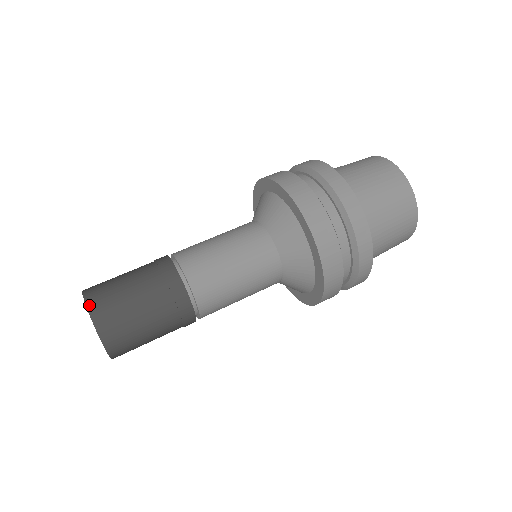
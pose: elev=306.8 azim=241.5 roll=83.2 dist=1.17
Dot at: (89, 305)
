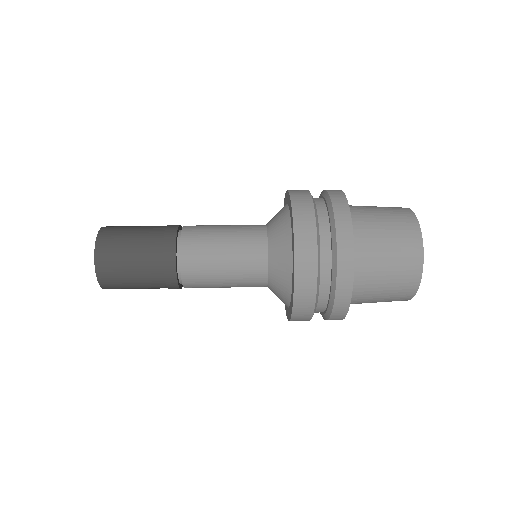
Dot at: (102, 229)
